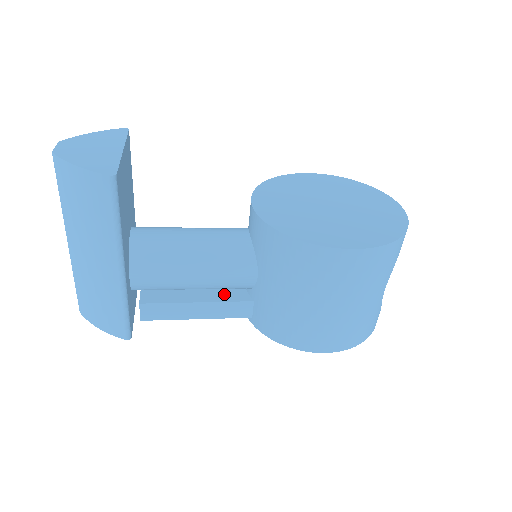
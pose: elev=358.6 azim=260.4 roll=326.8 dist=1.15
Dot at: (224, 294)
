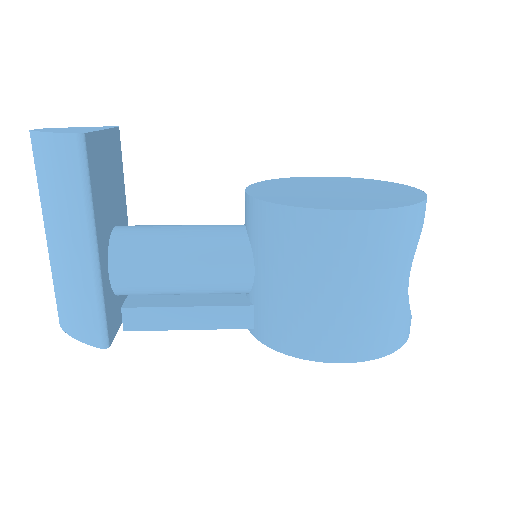
Dot at: (220, 300)
